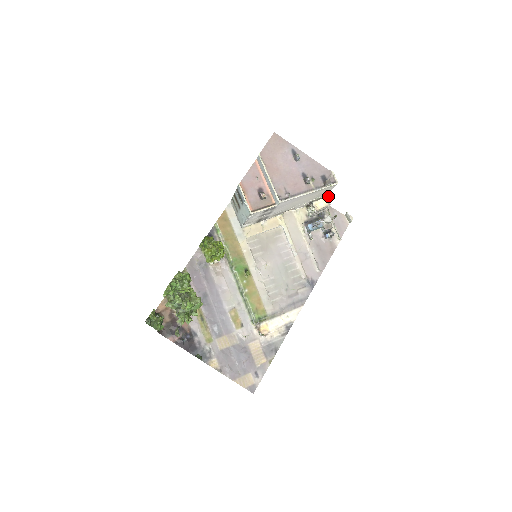
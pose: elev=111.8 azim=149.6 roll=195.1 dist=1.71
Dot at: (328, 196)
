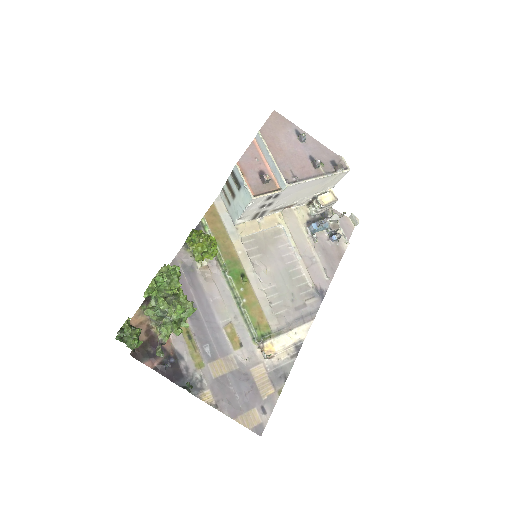
Dot at: occluded
